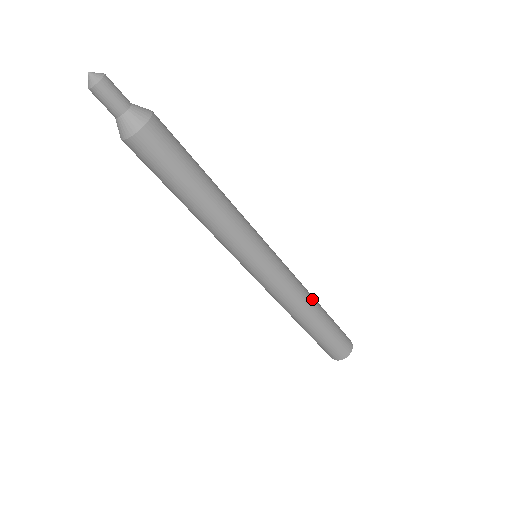
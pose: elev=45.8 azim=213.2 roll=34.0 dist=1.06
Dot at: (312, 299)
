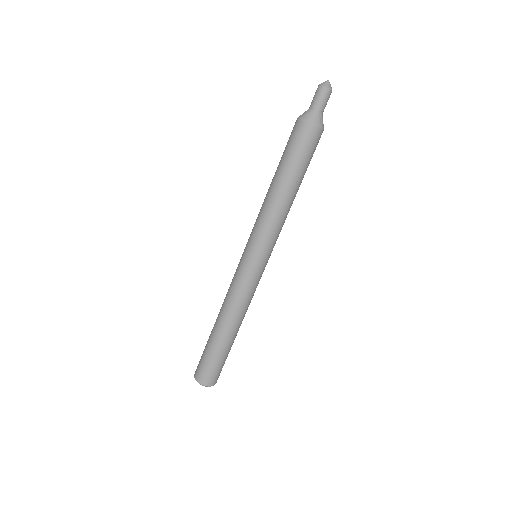
Dot at: occluded
